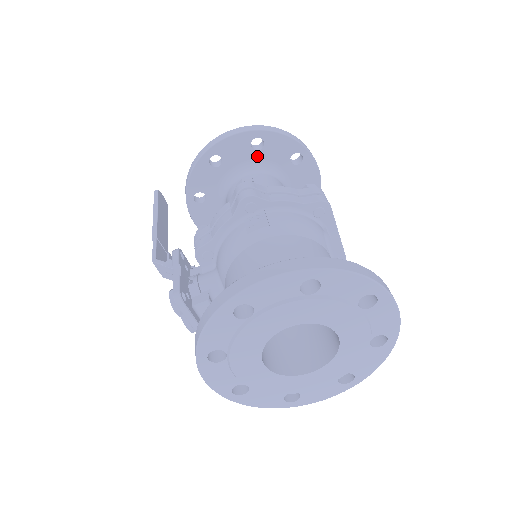
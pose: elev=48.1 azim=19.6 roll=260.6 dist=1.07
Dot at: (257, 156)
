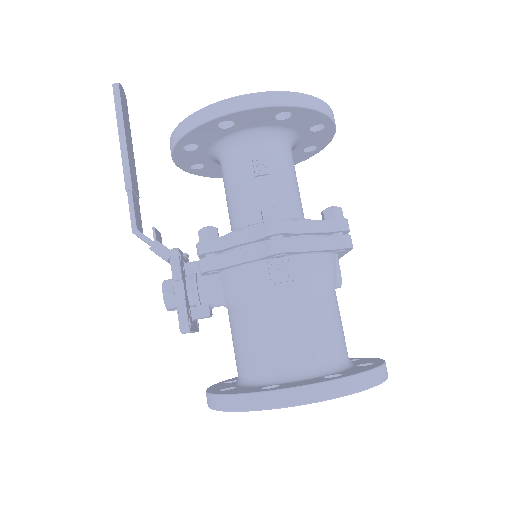
Dot at: (276, 123)
